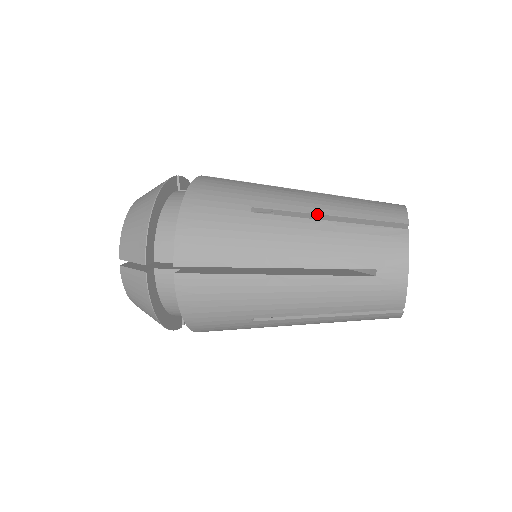
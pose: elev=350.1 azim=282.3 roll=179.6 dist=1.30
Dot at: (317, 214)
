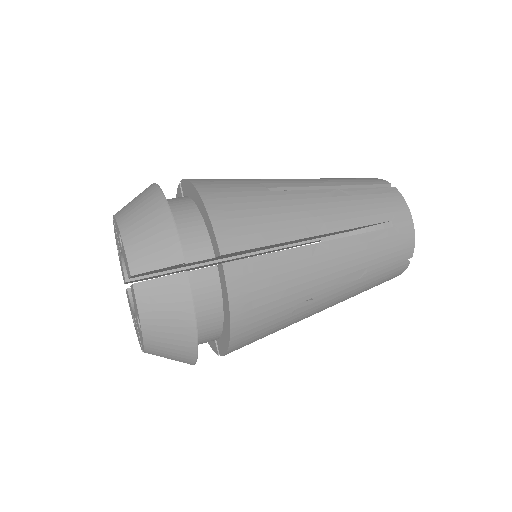
Dot at: (324, 186)
